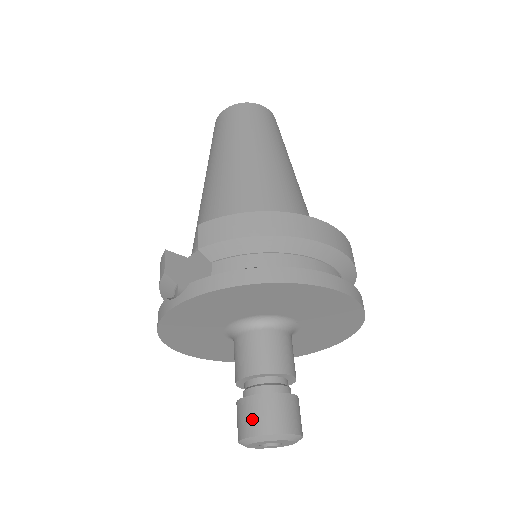
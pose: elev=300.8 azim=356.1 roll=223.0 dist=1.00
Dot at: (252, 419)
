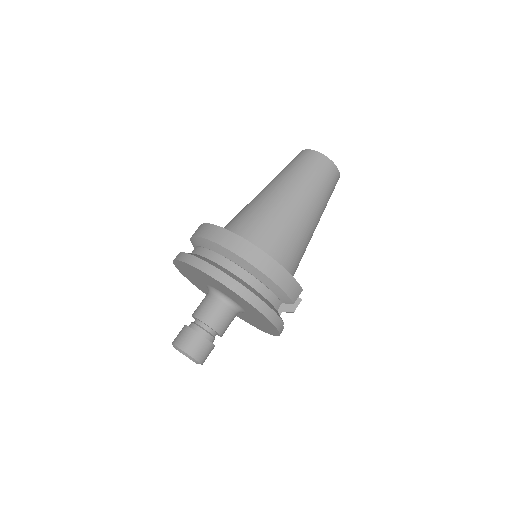
Dot at: (177, 335)
